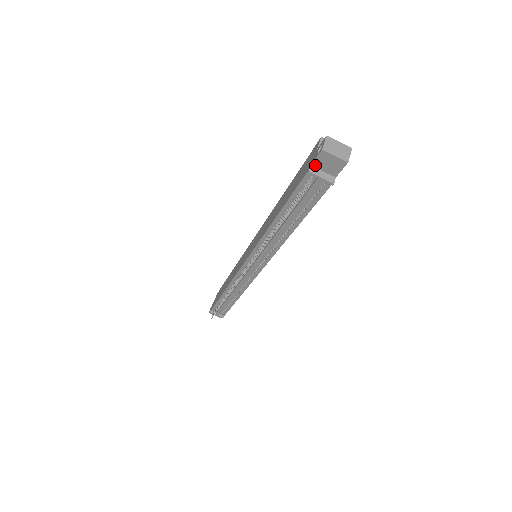
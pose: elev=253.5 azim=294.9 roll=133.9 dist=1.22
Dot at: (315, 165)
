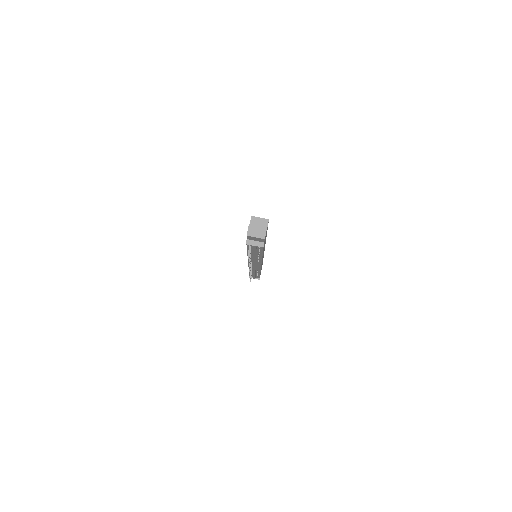
Dot at: (249, 239)
